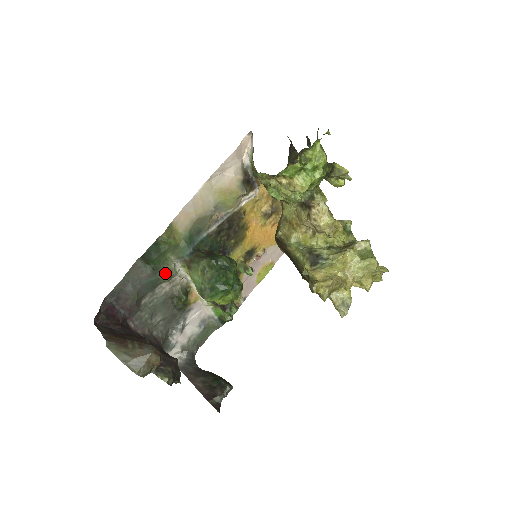
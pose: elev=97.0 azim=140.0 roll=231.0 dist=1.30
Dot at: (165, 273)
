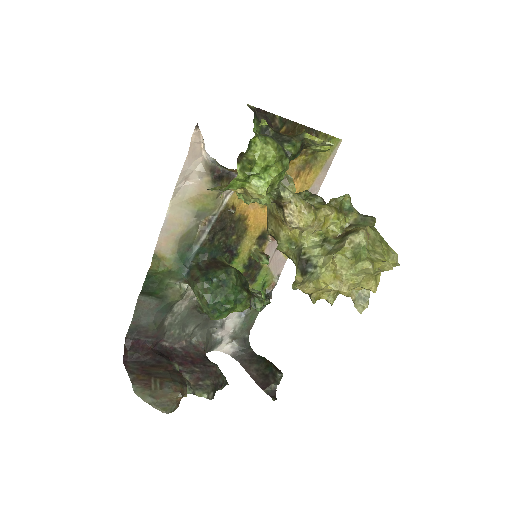
Dot at: (173, 296)
